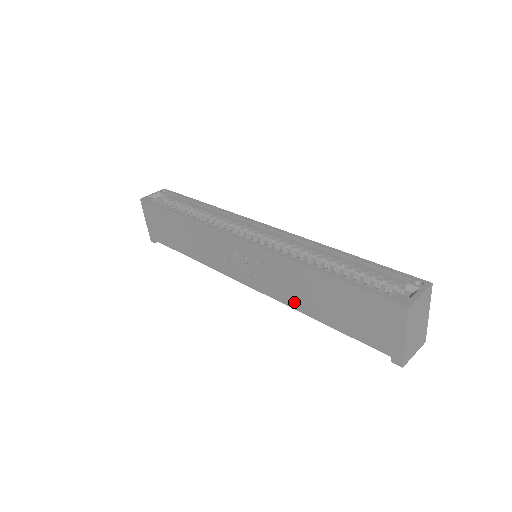
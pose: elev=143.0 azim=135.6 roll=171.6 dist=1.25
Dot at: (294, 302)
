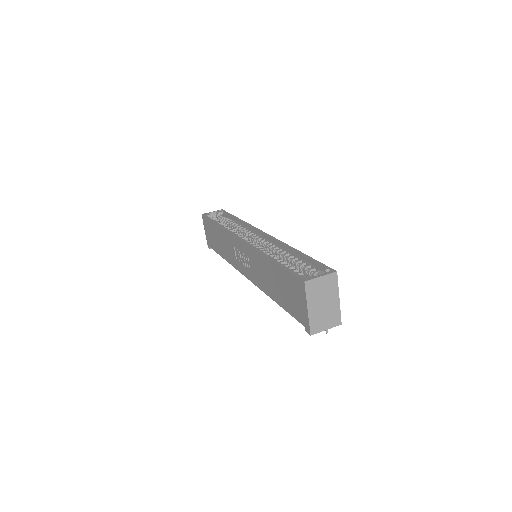
Dot at: (264, 287)
